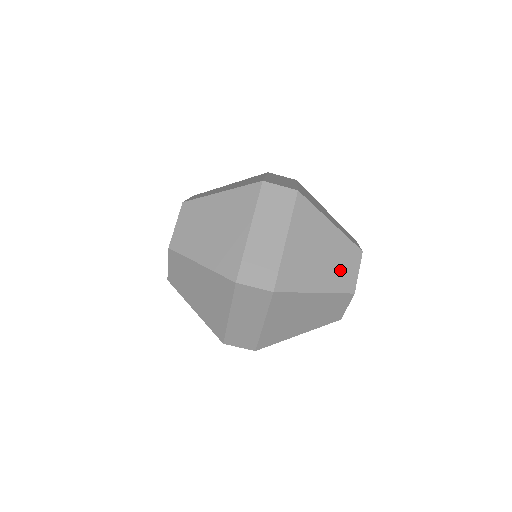
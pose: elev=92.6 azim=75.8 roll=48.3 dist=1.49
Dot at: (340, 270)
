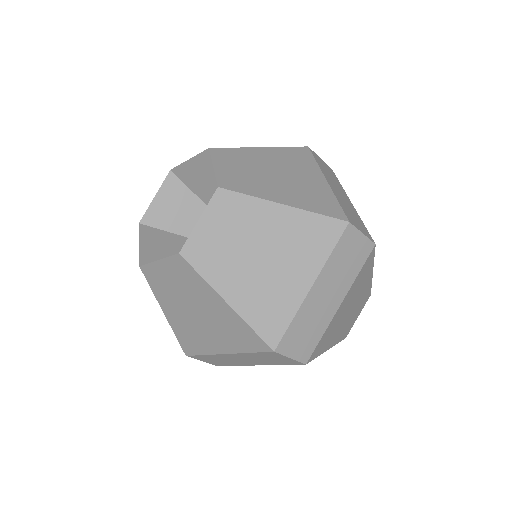
Dot at: (351, 320)
